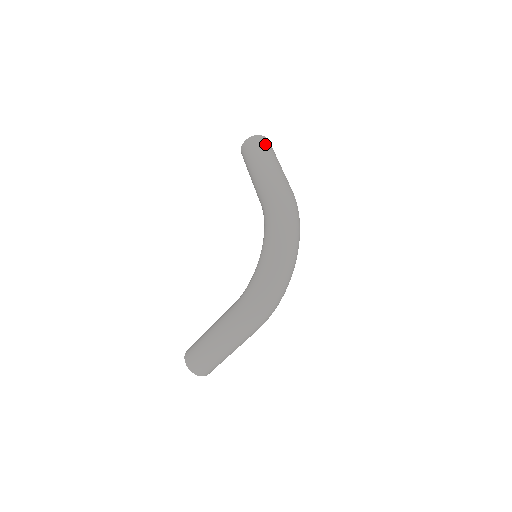
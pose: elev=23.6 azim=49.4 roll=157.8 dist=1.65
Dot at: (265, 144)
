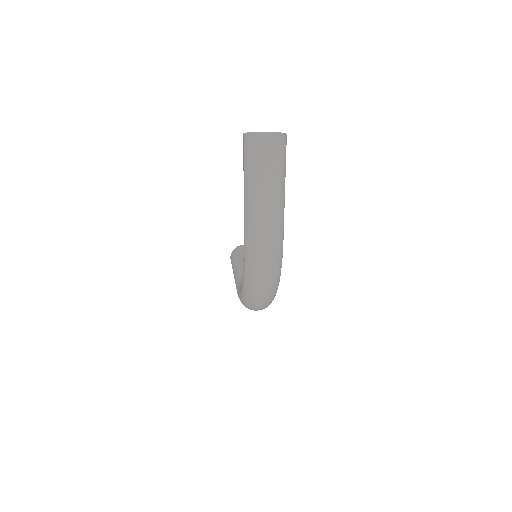
Dot at: (261, 159)
